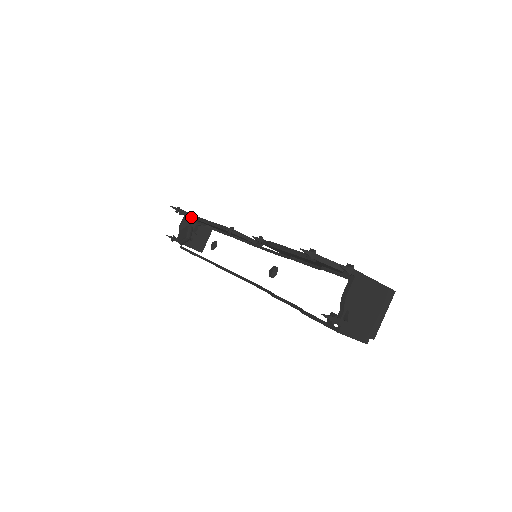
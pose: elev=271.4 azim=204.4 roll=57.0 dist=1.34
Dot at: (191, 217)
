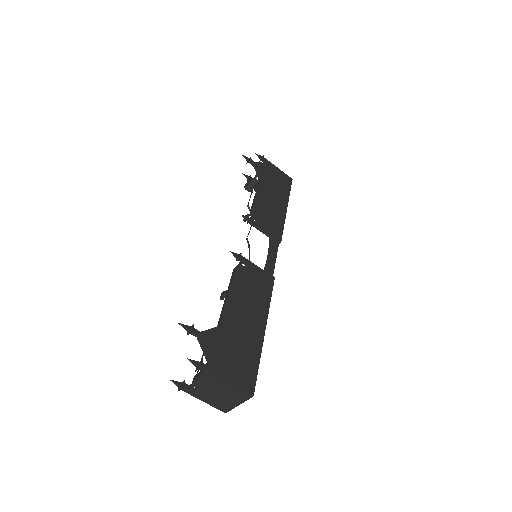
Dot at: (257, 173)
